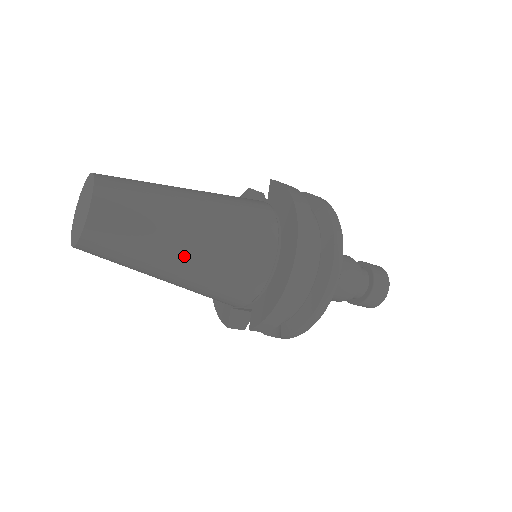
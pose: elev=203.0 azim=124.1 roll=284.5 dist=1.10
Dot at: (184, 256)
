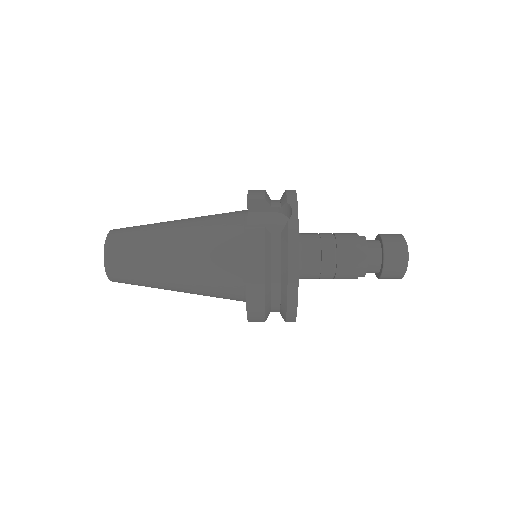
Dot at: (179, 291)
